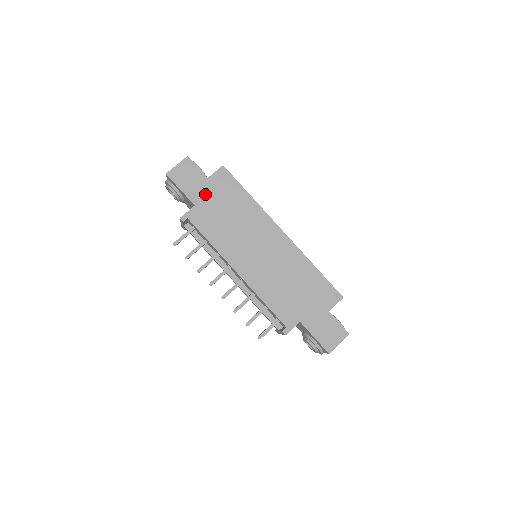
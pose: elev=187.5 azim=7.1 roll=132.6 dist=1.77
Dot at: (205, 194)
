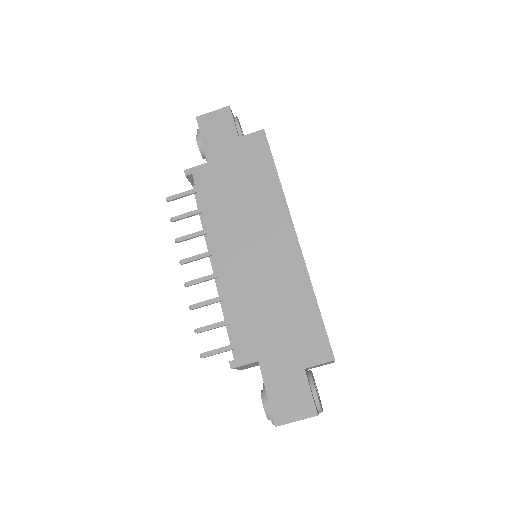
Dot at: (226, 154)
